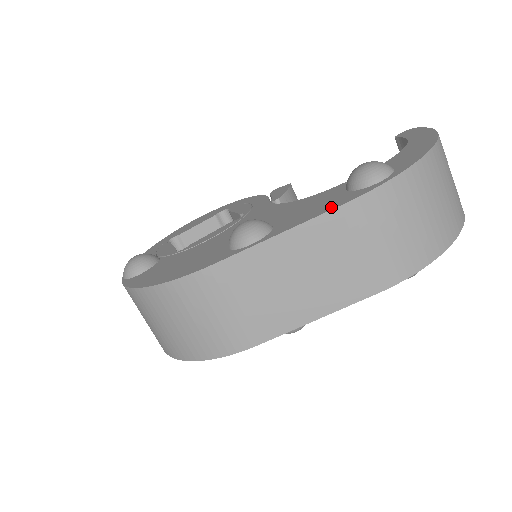
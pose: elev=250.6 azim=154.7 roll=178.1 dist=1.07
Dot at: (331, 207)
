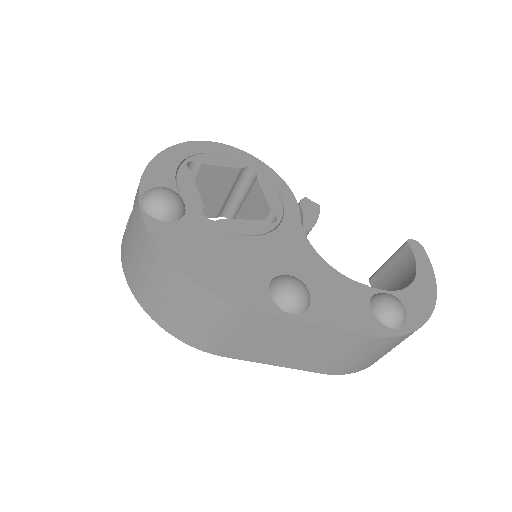
Dot at: (359, 328)
